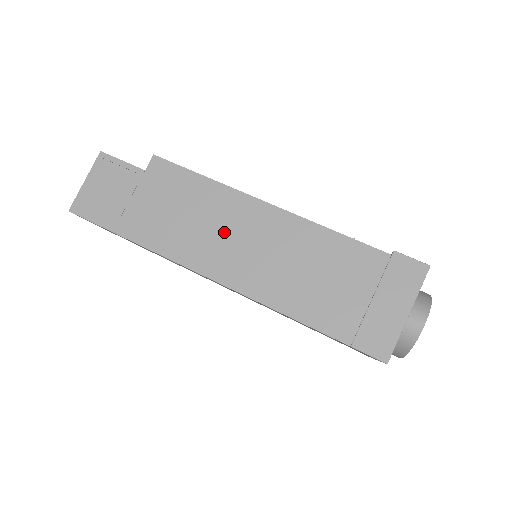
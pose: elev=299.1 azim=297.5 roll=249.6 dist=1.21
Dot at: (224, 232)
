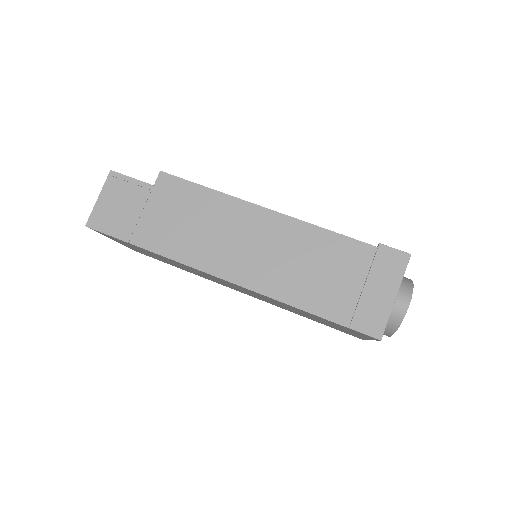
Dot at: (230, 236)
